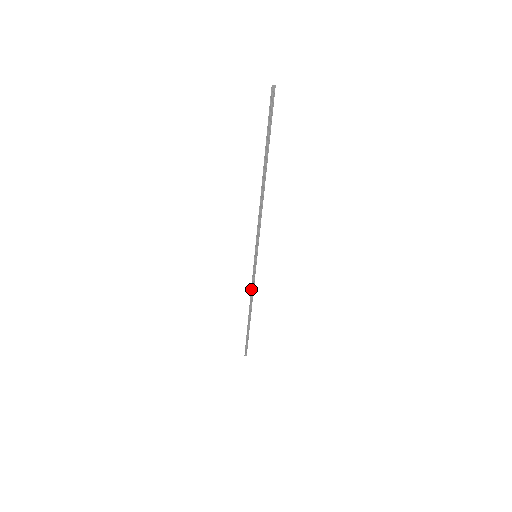
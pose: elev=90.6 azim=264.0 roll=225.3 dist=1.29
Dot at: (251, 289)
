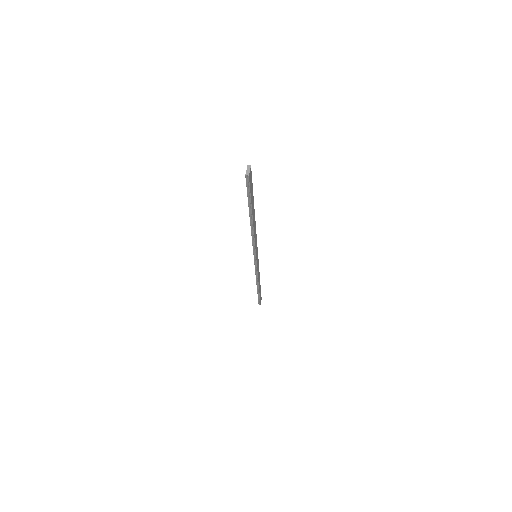
Dot at: (255, 274)
